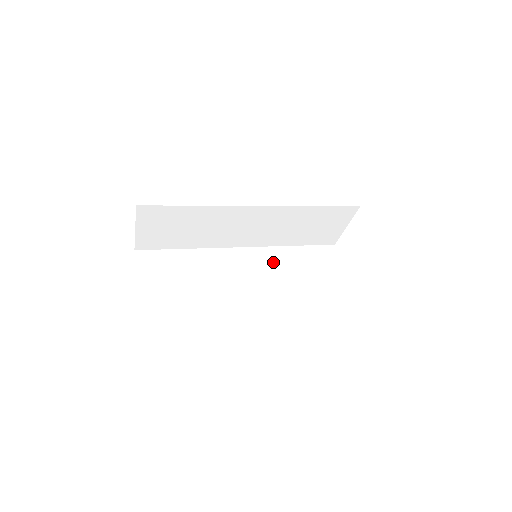
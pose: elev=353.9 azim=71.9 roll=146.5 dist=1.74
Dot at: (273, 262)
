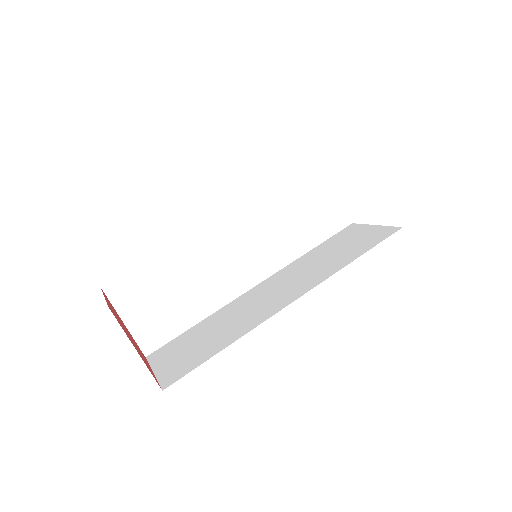
Dot at: (262, 220)
